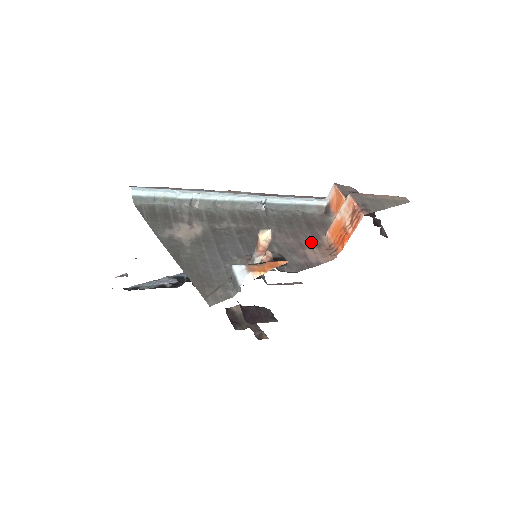
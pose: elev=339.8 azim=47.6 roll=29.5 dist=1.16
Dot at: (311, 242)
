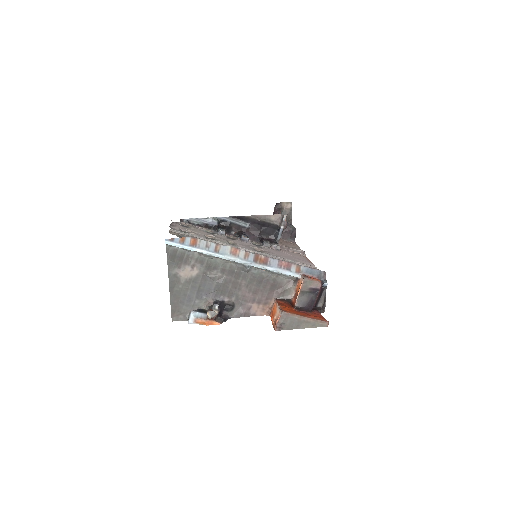
Dot at: (262, 300)
